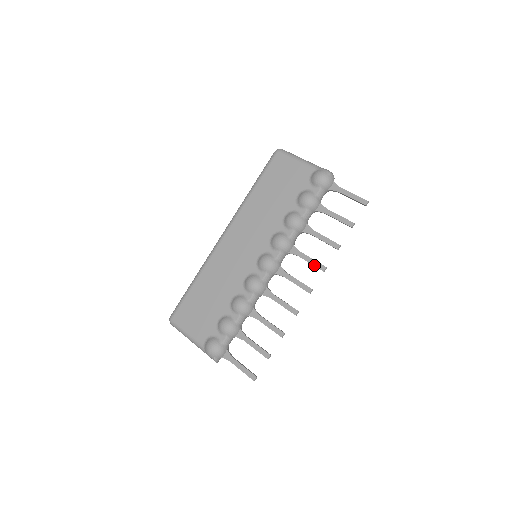
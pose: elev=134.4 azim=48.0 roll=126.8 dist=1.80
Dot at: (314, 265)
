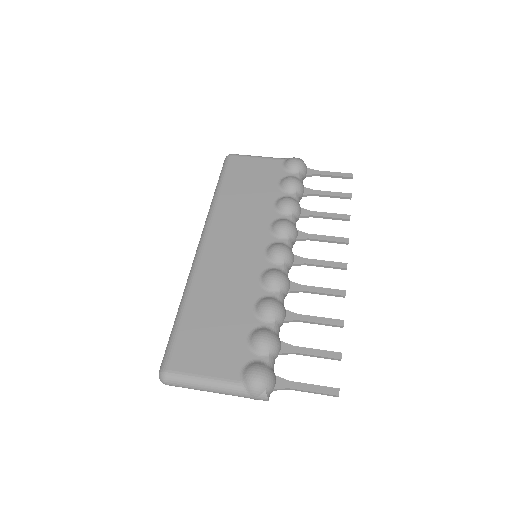
Dot at: (334, 240)
